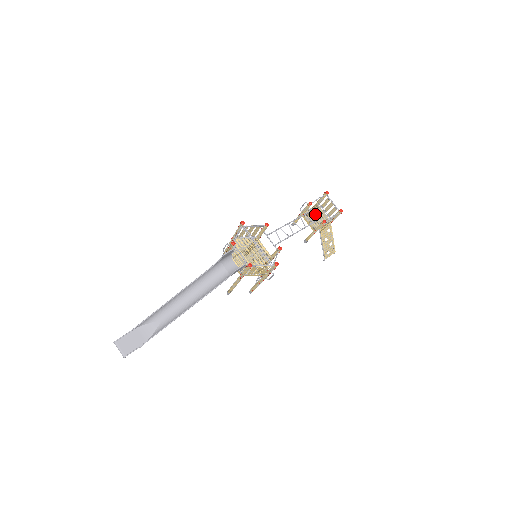
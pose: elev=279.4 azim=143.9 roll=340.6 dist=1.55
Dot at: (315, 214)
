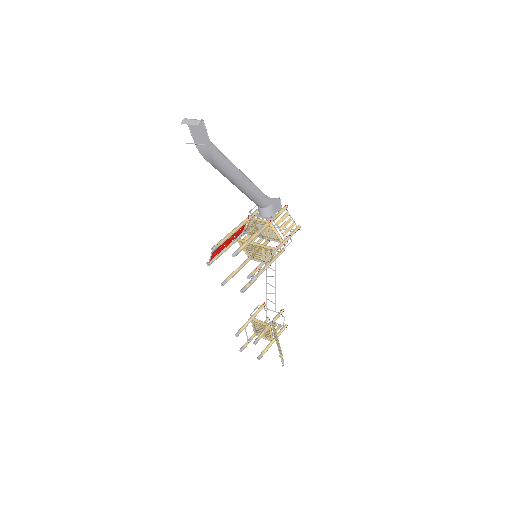
Dot at: (270, 310)
